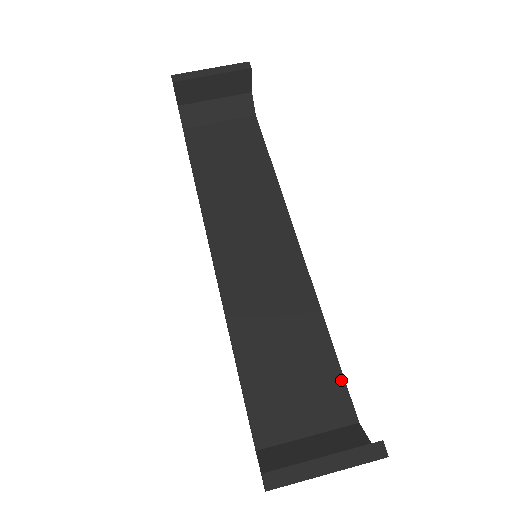
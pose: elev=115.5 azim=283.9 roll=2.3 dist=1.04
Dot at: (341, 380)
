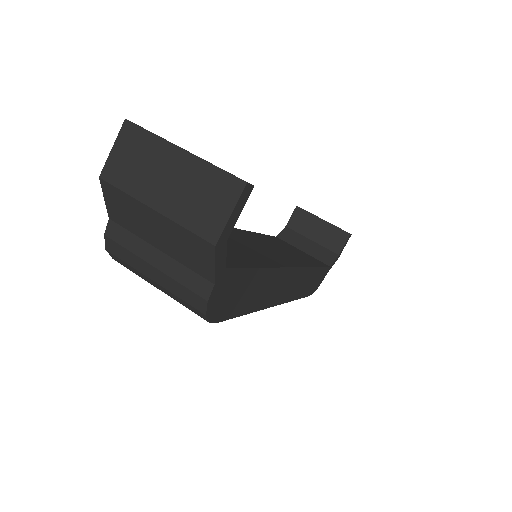
Dot at: (243, 265)
